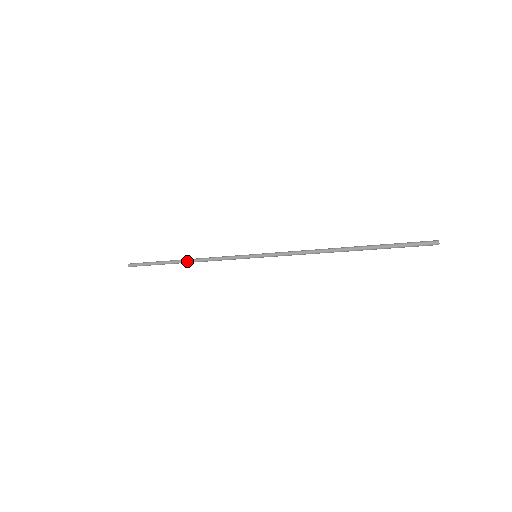
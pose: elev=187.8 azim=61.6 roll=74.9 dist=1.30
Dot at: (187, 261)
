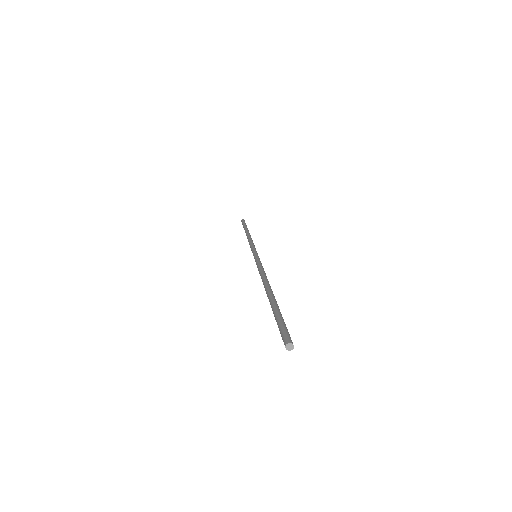
Dot at: occluded
